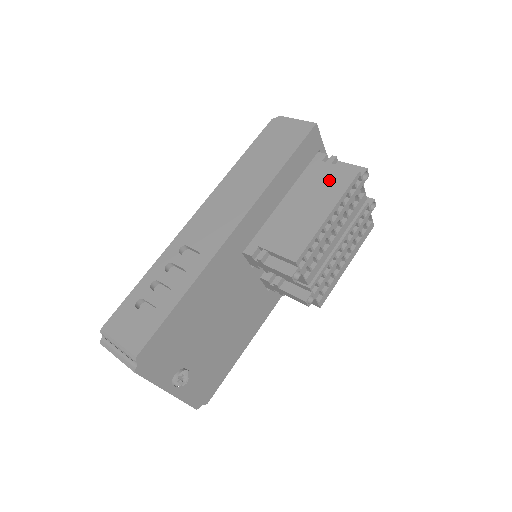
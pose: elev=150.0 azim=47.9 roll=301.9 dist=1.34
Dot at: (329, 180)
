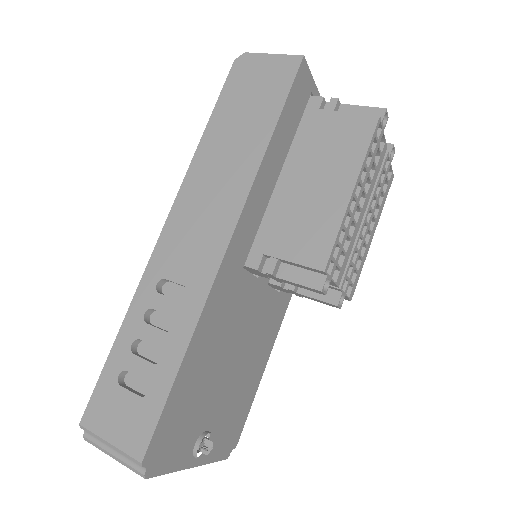
Dot at: (338, 137)
